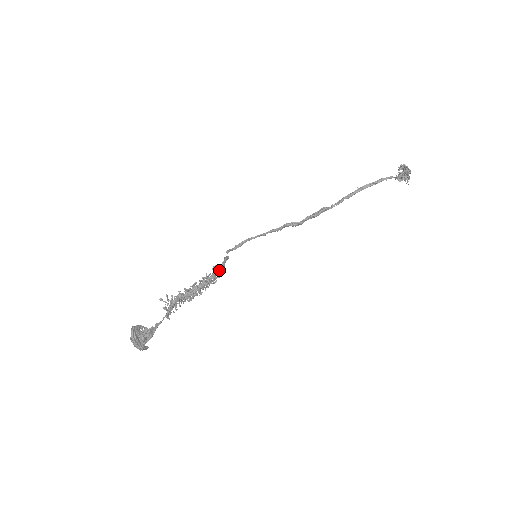
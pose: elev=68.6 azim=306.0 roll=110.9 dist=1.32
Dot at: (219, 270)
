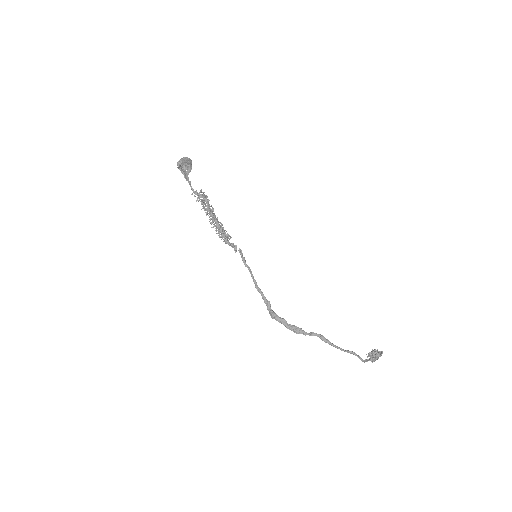
Dot at: (228, 241)
